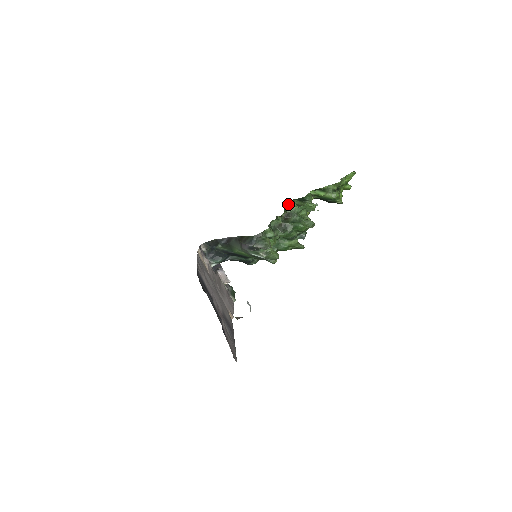
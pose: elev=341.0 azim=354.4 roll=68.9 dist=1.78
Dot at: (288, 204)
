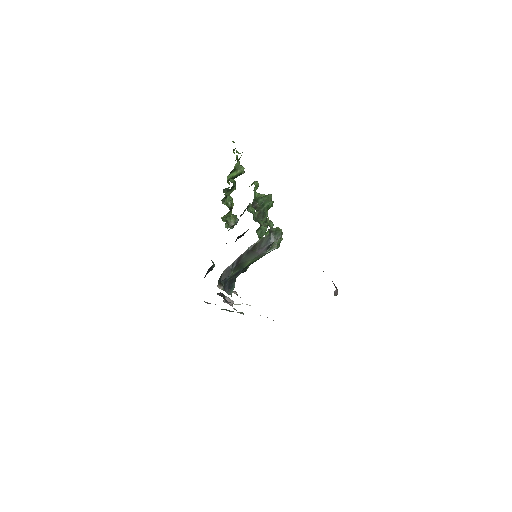
Dot at: (225, 200)
